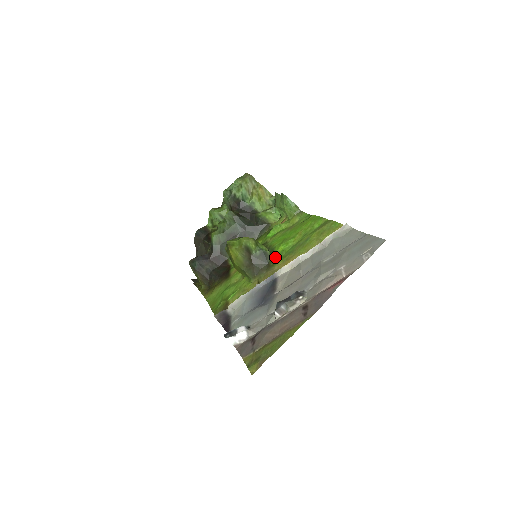
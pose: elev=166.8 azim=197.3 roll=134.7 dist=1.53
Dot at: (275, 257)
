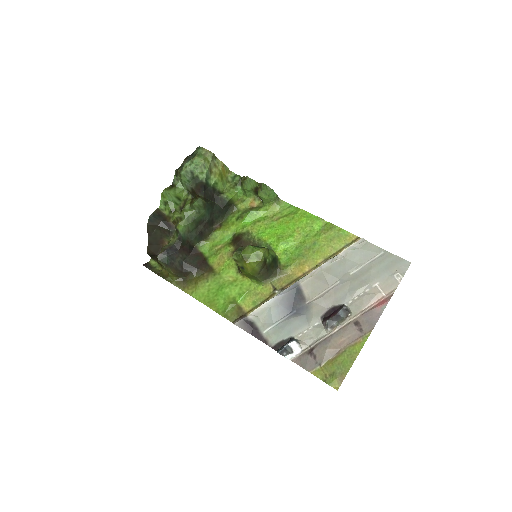
Dot at: (280, 258)
